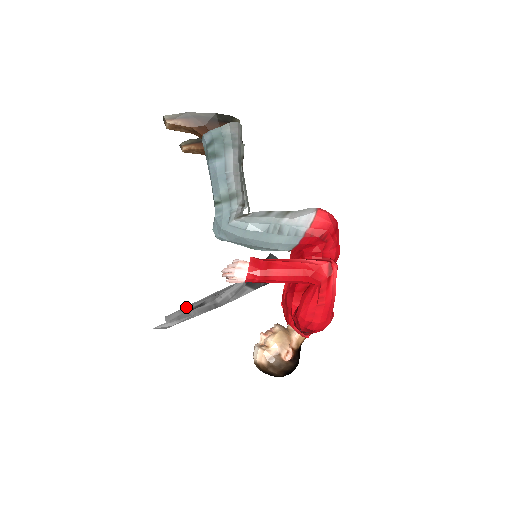
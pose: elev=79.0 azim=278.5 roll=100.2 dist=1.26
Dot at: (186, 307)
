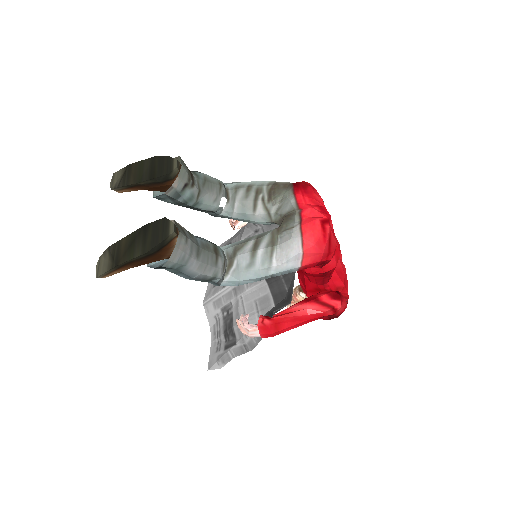
Dot at: (216, 300)
